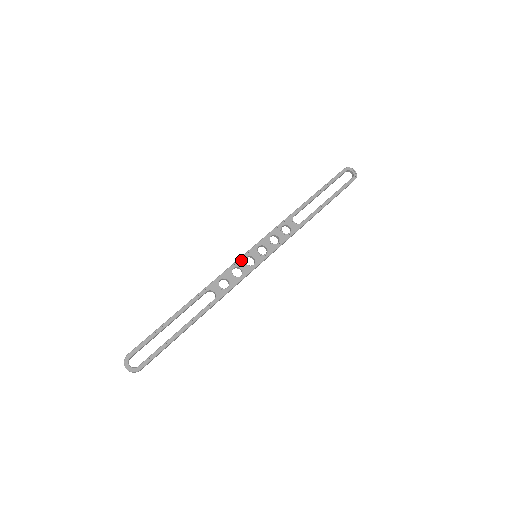
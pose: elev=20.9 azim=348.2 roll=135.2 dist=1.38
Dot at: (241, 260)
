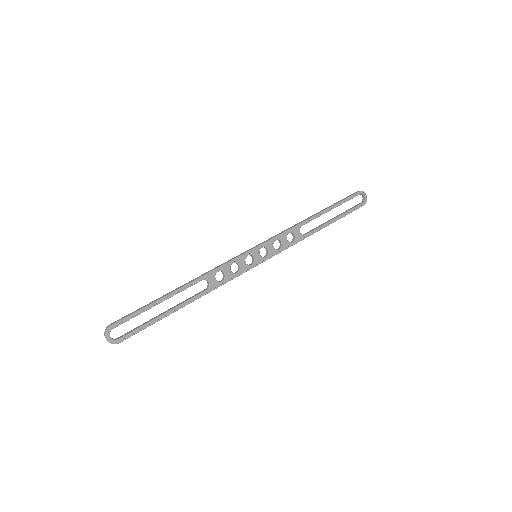
Dot at: (242, 257)
